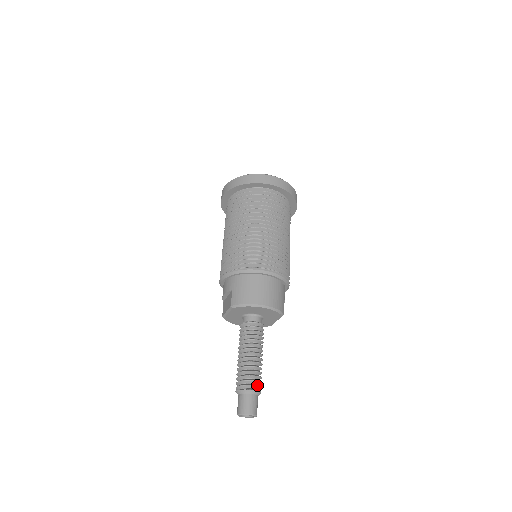
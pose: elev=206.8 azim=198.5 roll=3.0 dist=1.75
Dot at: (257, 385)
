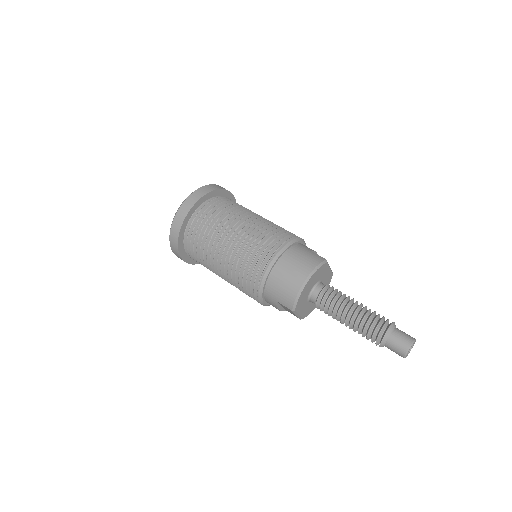
Dot at: (384, 324)
